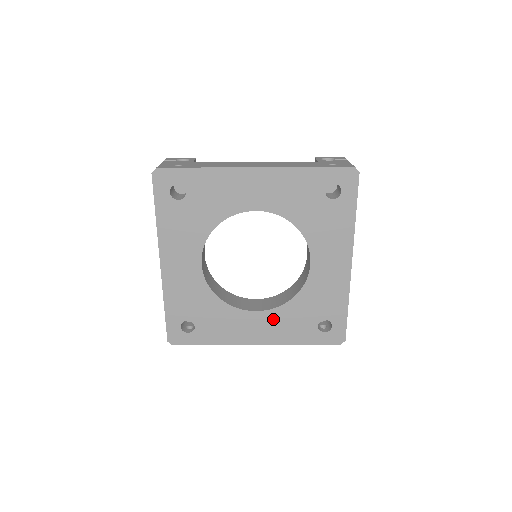
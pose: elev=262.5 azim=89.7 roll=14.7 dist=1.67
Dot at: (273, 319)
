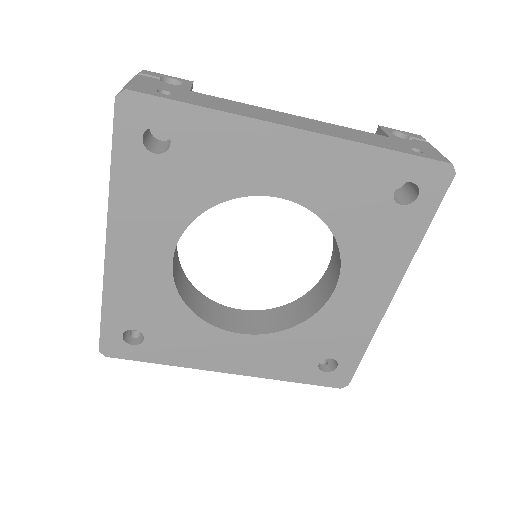
Dot at: (260, 346)
